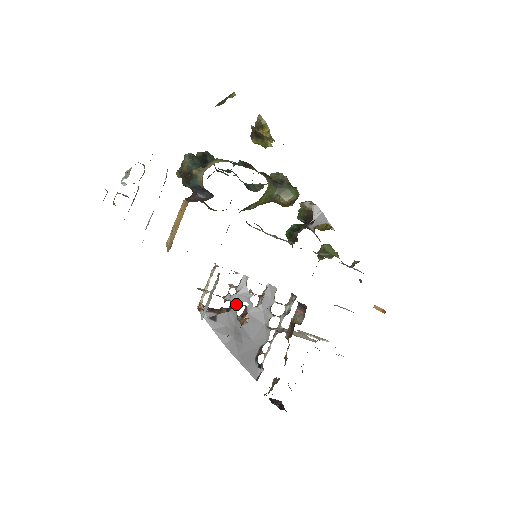
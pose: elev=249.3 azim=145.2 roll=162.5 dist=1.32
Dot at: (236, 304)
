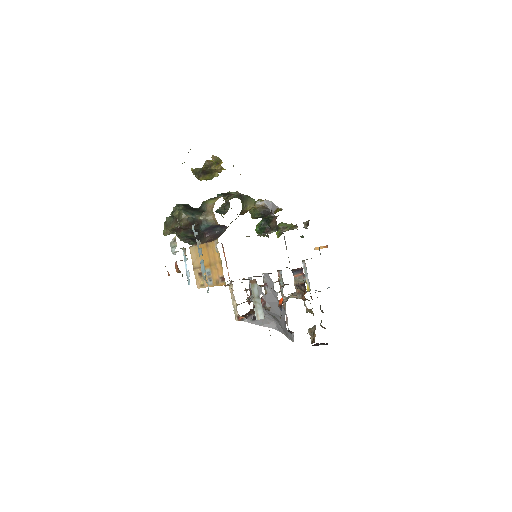
Dot at: occluded
